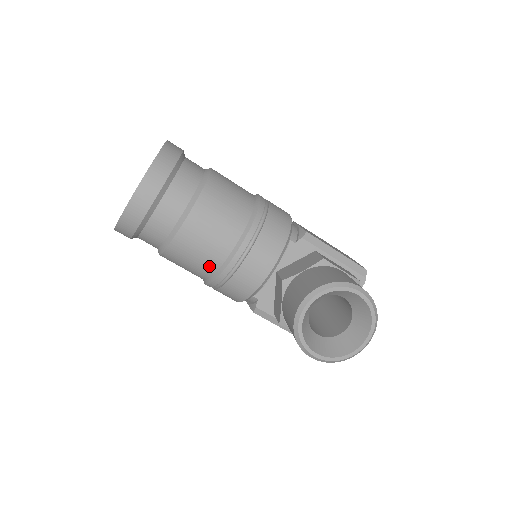
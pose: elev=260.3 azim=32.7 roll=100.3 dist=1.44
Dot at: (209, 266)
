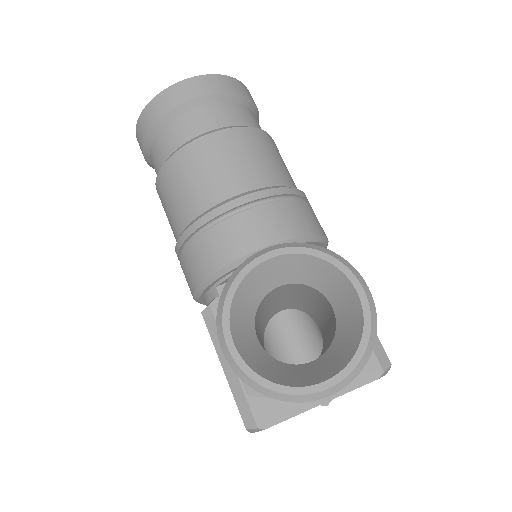
Dot at: (193, 206)
